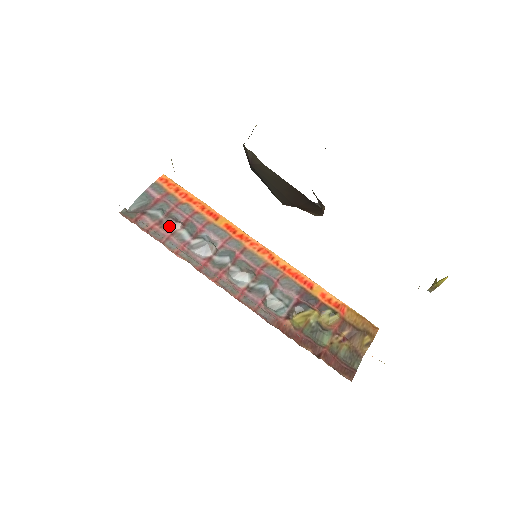
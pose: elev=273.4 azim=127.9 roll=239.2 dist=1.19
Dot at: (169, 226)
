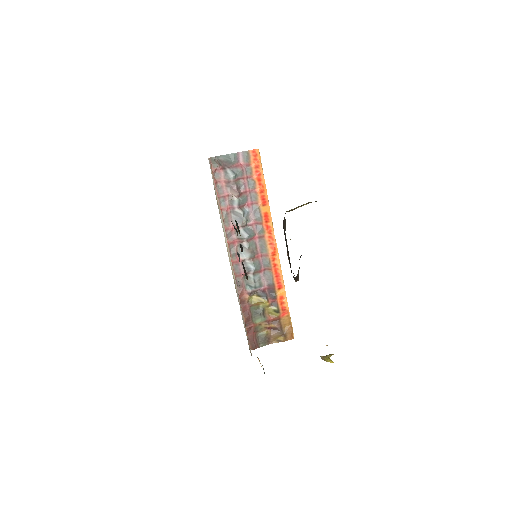
Dot at: (231, 189)
